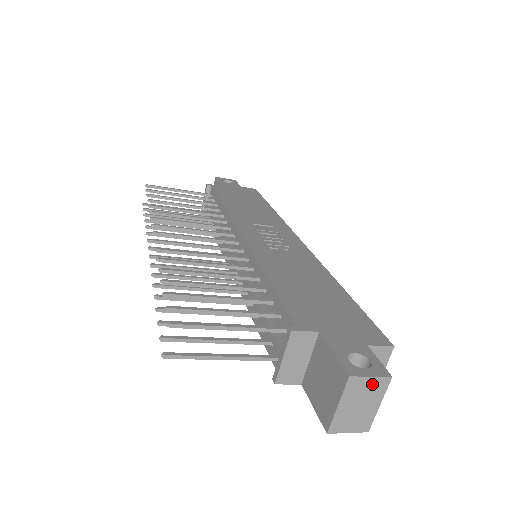
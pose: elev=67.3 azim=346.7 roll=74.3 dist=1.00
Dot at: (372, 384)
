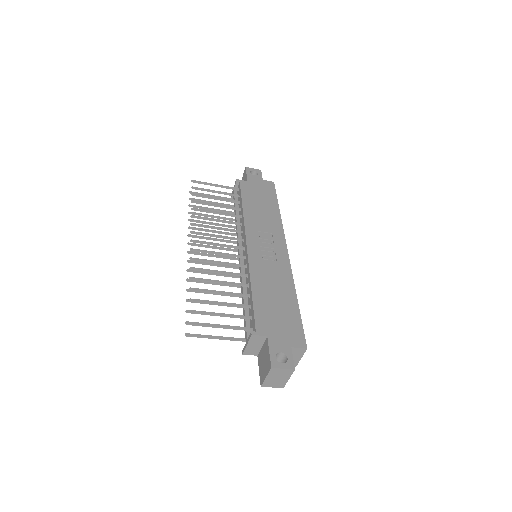
Dot at: (284, 371)
